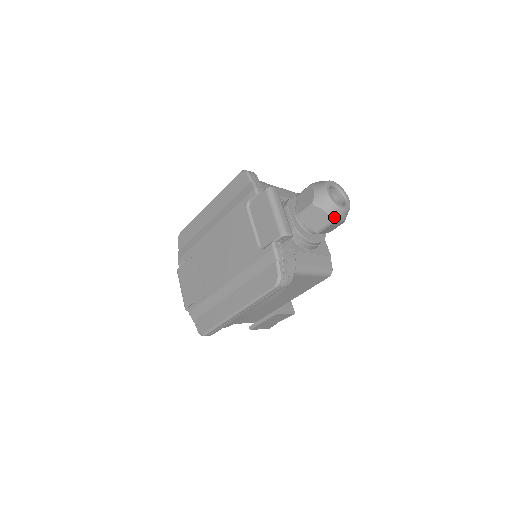
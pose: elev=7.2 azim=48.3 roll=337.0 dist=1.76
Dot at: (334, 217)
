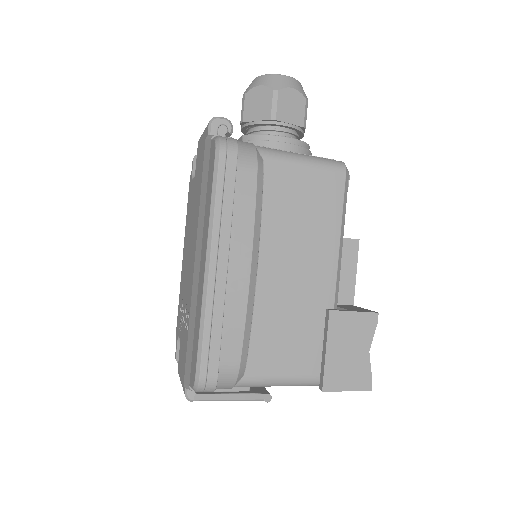
Dot at: (275, 84)
